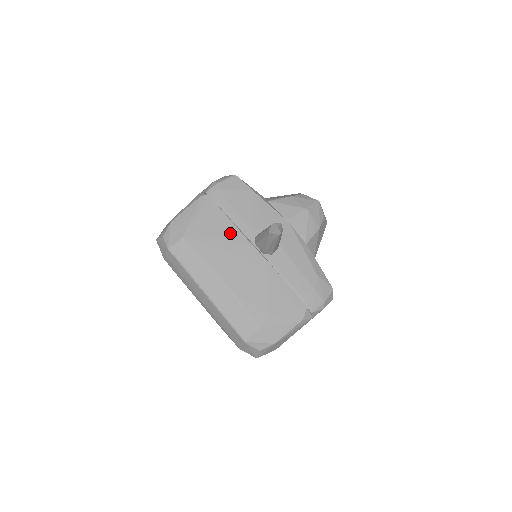
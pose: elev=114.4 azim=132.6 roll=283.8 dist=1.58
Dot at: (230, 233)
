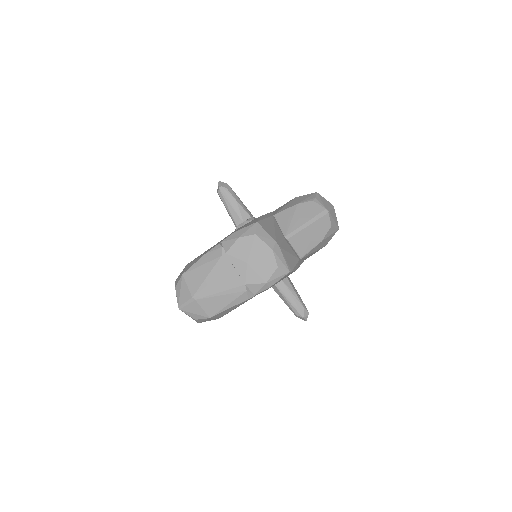
Dot at: occluded
